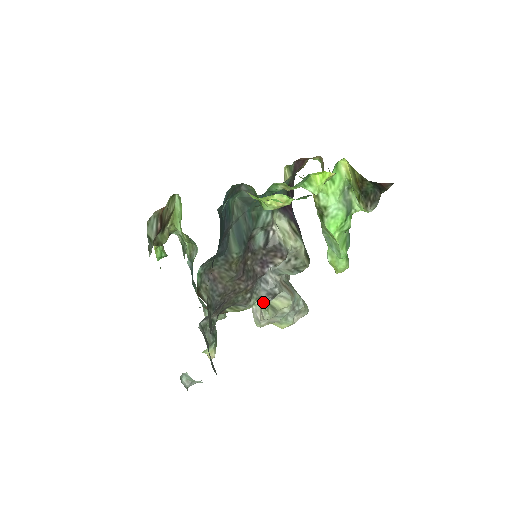
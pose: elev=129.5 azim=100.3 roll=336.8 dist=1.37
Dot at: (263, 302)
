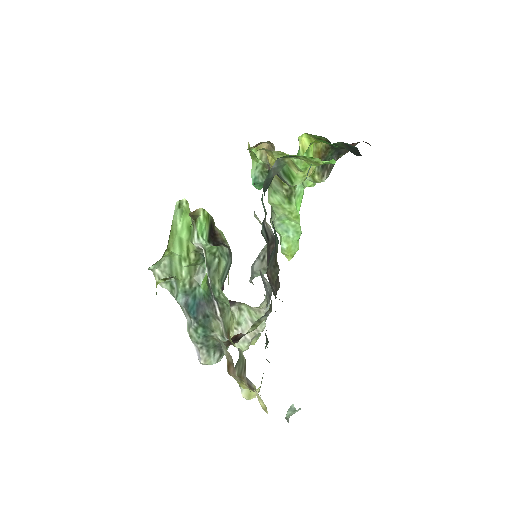
Dot at: (265, 309)
